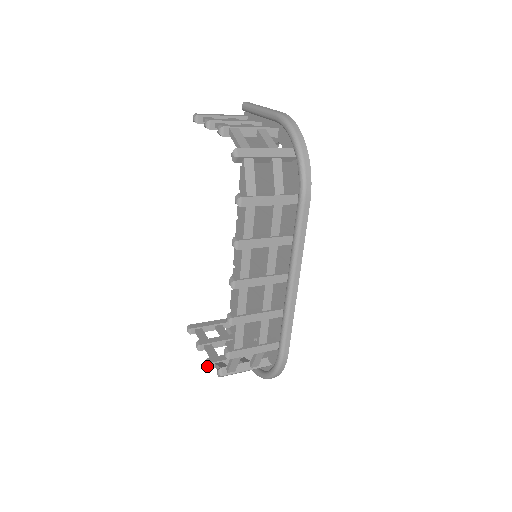
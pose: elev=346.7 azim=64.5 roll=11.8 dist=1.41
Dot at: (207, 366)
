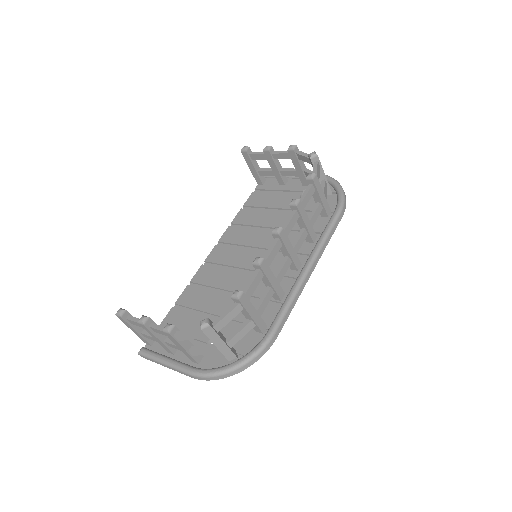
Dot at: (169, 328)
